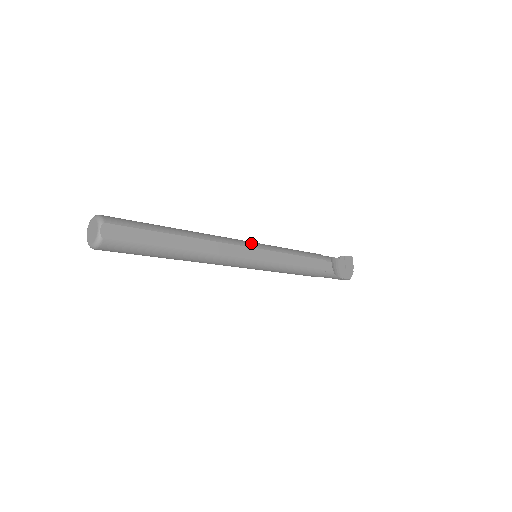
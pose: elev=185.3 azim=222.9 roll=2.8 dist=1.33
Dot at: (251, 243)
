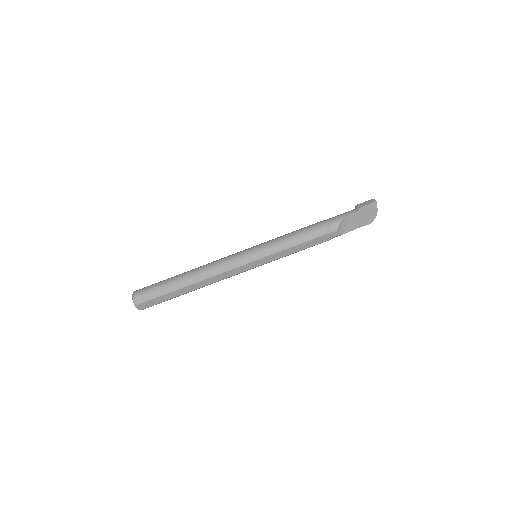
Dot at: (244, 260)
